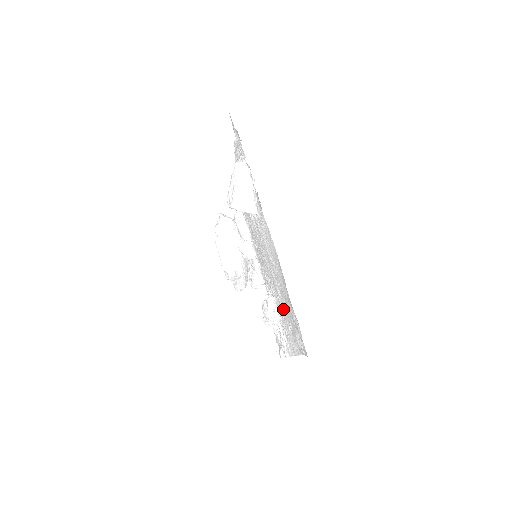
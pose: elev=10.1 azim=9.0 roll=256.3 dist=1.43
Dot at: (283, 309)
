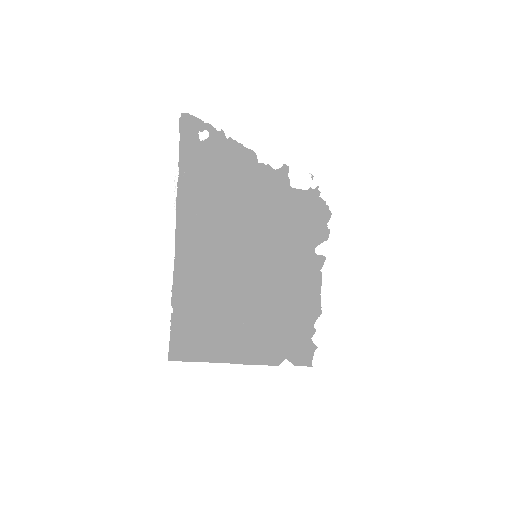
Dot at: (220, 313)
